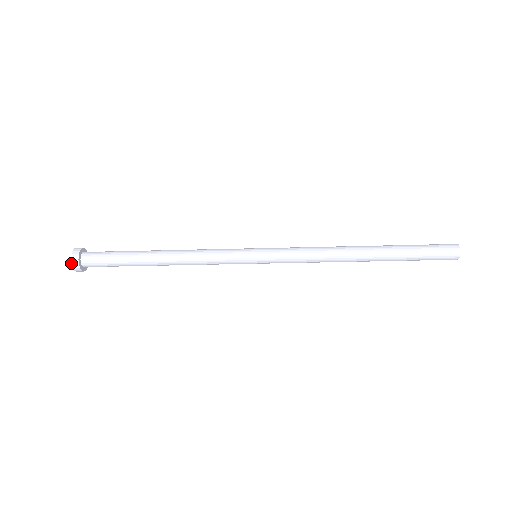
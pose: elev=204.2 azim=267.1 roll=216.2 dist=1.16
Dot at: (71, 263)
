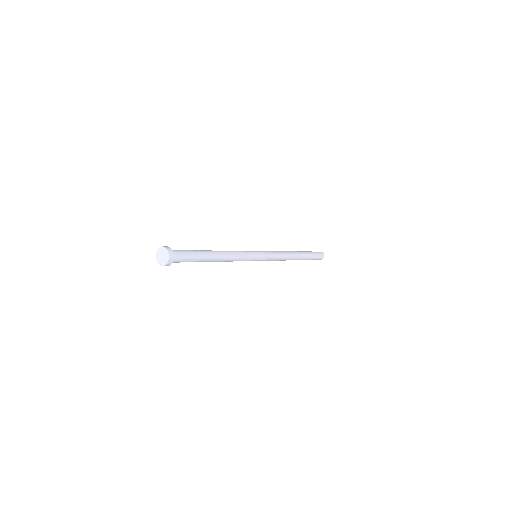
Dot at: (169, 259)
